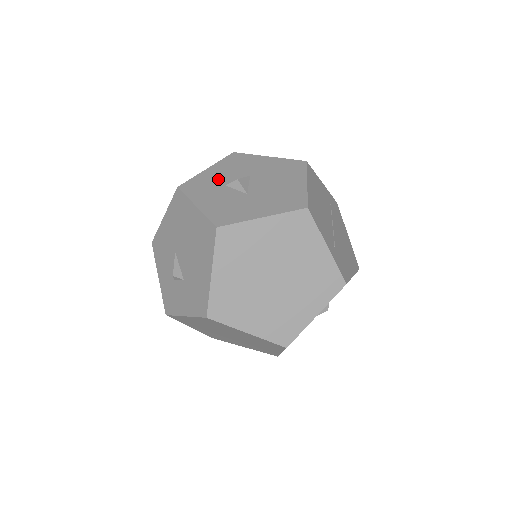
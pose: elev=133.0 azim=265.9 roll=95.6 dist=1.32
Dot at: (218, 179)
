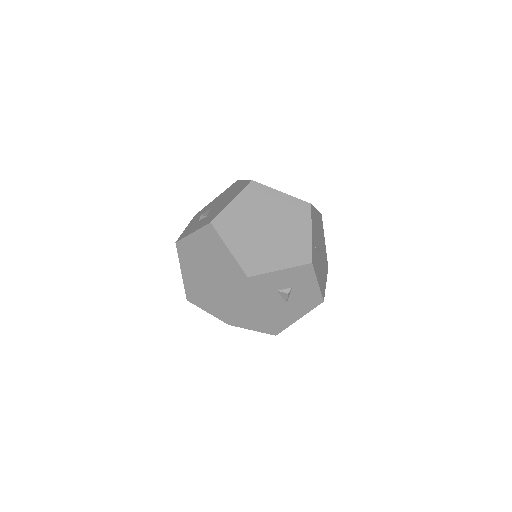
Dot at: occluded
